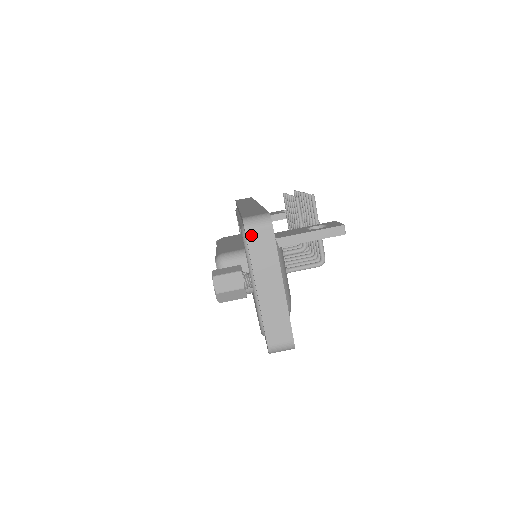
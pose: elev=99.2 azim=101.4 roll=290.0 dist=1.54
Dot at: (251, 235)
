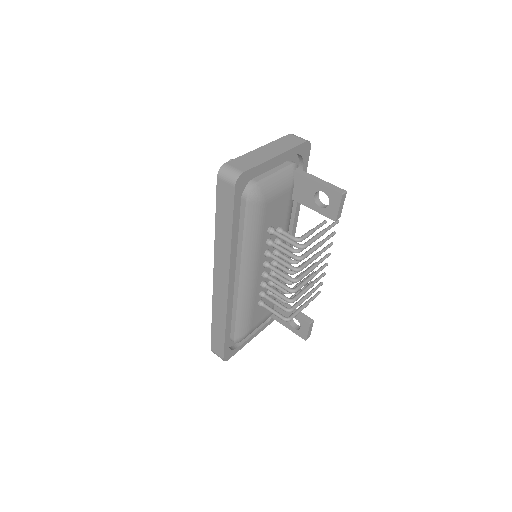
Dot at: (291, 136)
